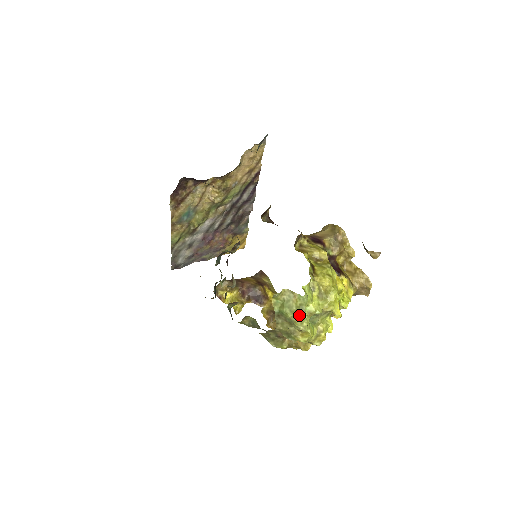
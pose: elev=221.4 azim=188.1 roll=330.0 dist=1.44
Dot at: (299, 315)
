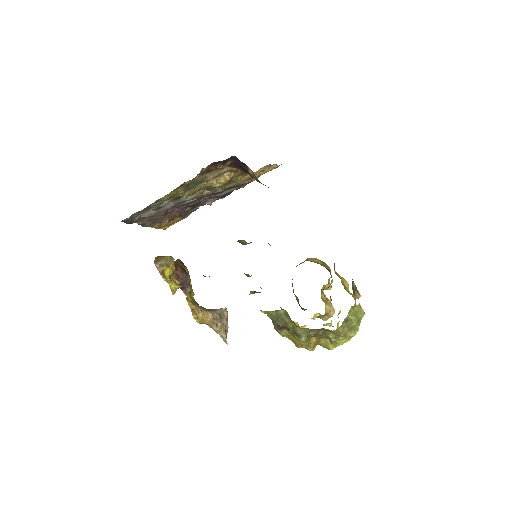
Dot at: (357, 325)
